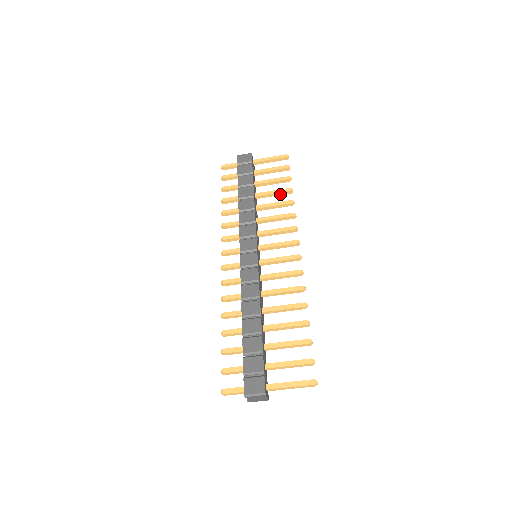
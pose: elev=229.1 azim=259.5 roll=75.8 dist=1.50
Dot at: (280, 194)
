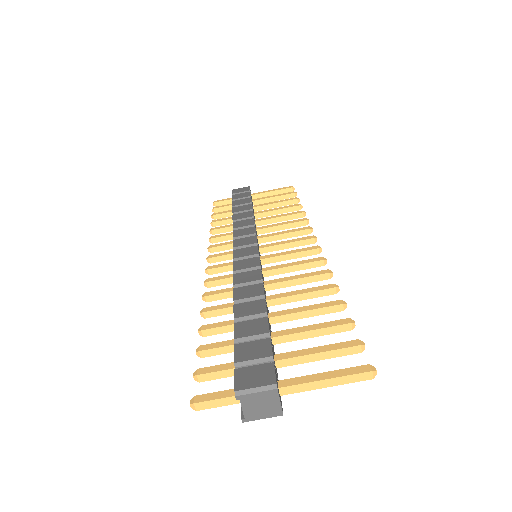
Dot at: (286, 211)
